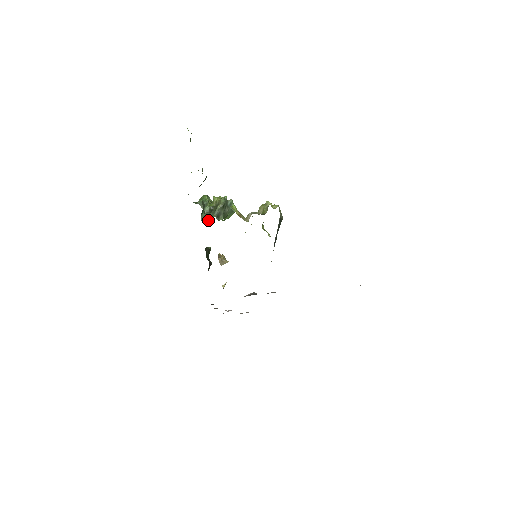
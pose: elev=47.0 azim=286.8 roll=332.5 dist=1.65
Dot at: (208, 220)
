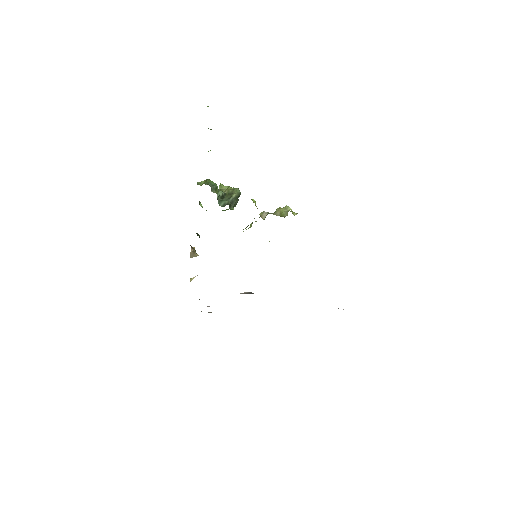
Dot at: (224, 205)
